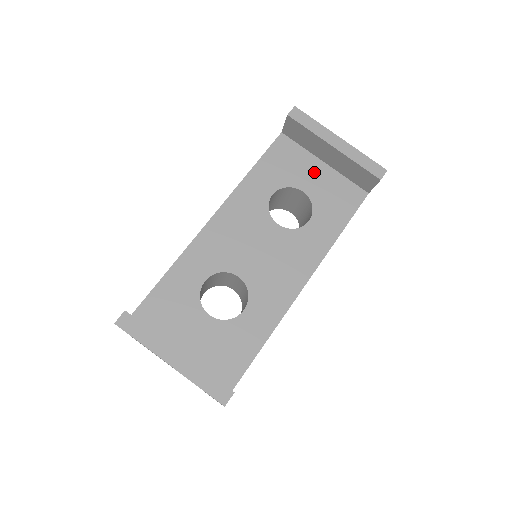
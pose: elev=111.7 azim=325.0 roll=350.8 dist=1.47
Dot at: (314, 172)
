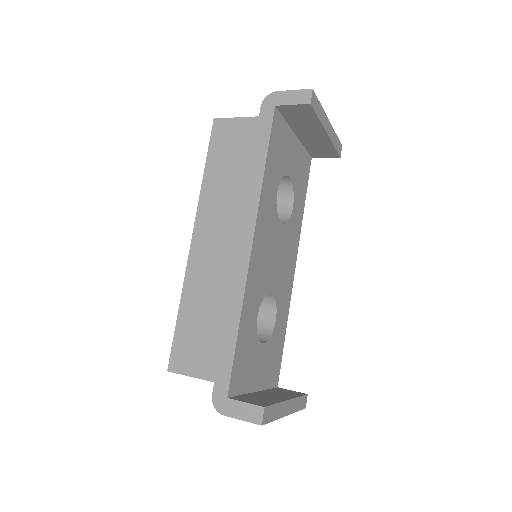
Dot at: (292, 150)
